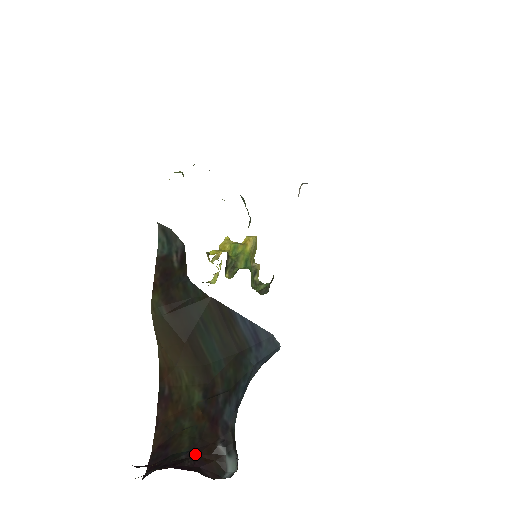
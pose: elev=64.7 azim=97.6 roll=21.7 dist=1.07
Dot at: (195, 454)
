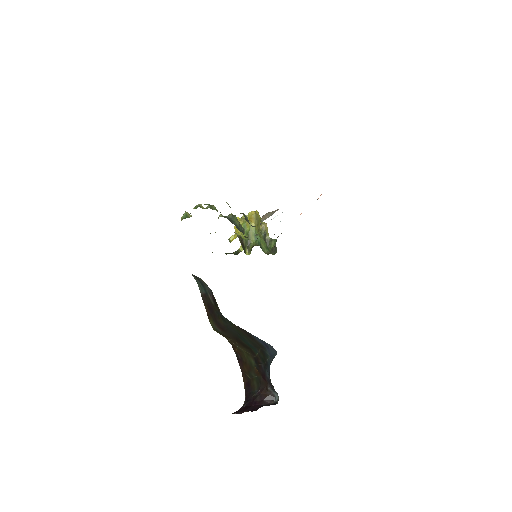
Dot at: (260, 393)
